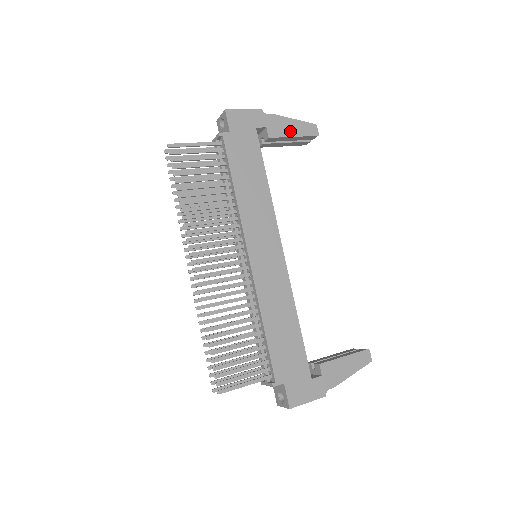
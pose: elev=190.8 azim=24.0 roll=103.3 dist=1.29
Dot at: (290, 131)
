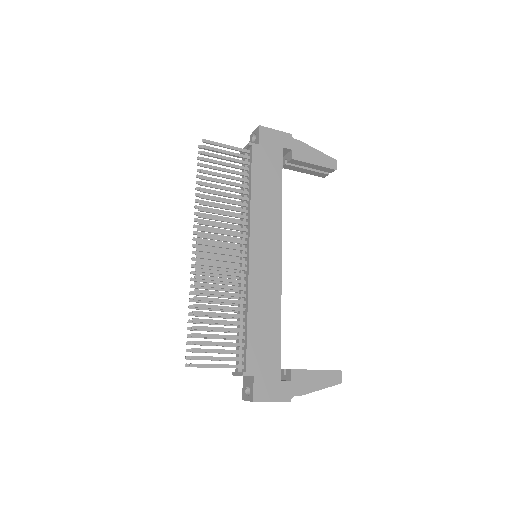
Dot at: (312, 159)
